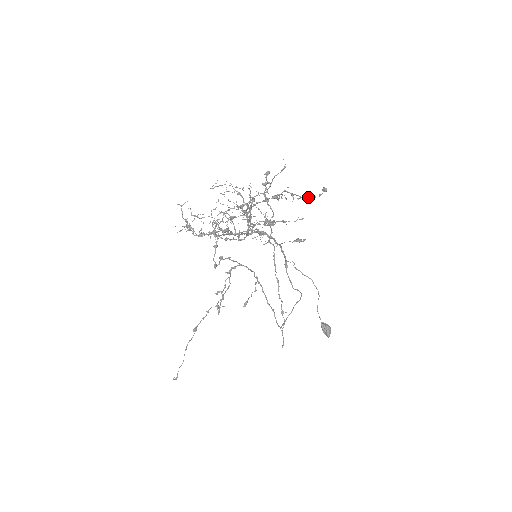
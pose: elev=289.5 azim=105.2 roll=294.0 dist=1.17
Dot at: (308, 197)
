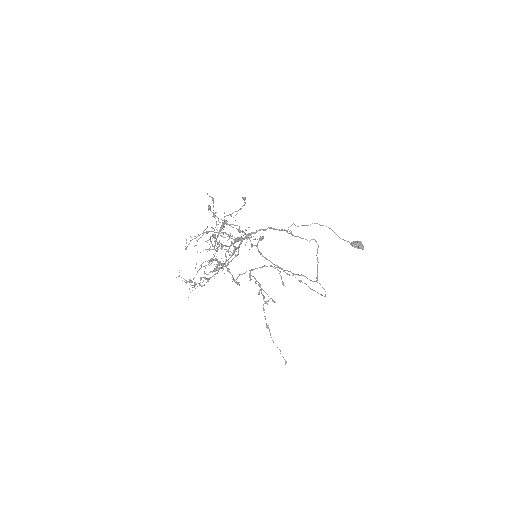
Dot at: occluded
